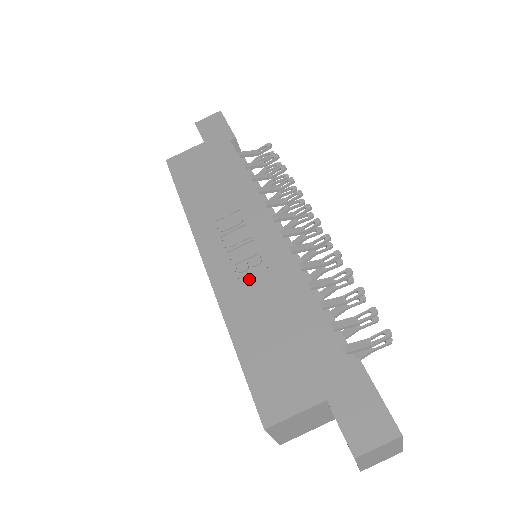
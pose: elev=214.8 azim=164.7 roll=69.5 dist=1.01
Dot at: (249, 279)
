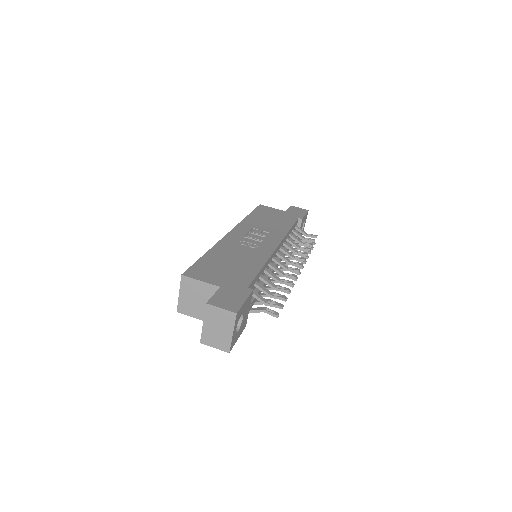
Dot at: (242, 247)
